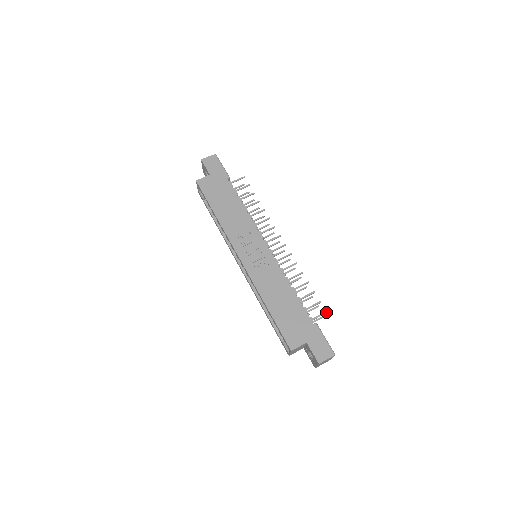
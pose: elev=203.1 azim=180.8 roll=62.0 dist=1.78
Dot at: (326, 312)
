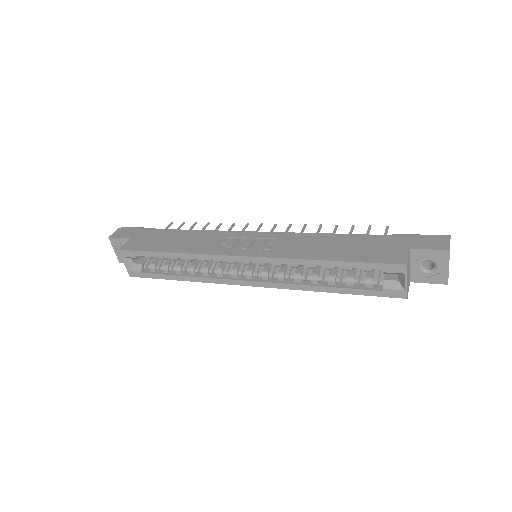
Dot at: (387, 226)
